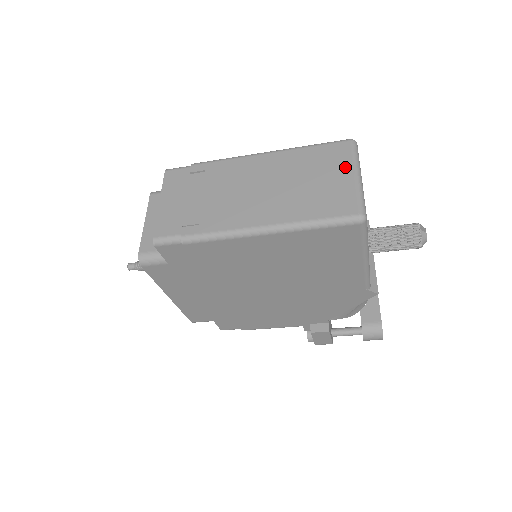
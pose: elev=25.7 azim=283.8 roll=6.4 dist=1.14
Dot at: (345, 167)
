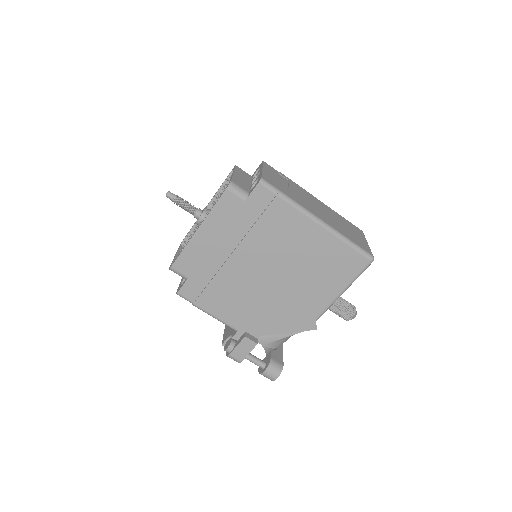
Dot at: (362, 237)
